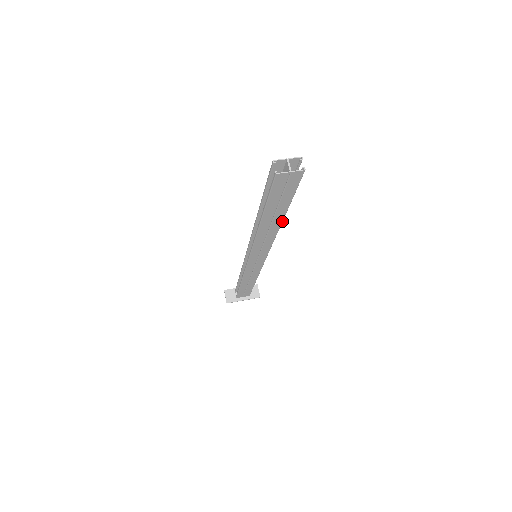
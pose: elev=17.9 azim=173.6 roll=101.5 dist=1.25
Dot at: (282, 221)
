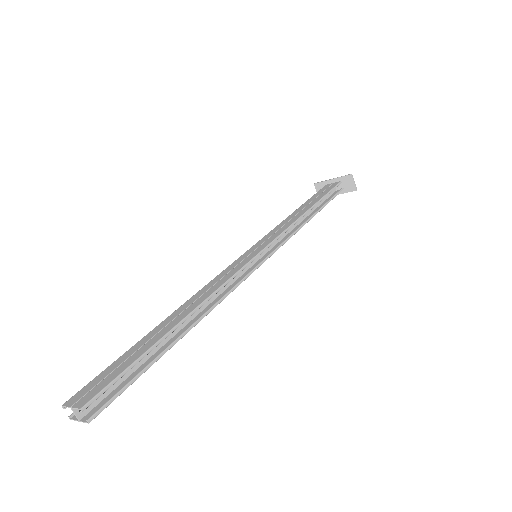
Dot at: occluded
